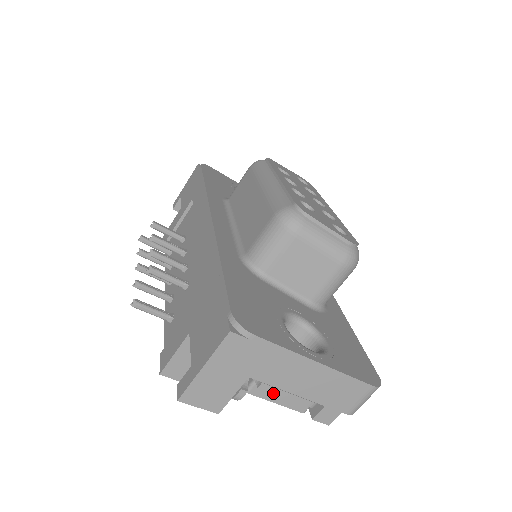
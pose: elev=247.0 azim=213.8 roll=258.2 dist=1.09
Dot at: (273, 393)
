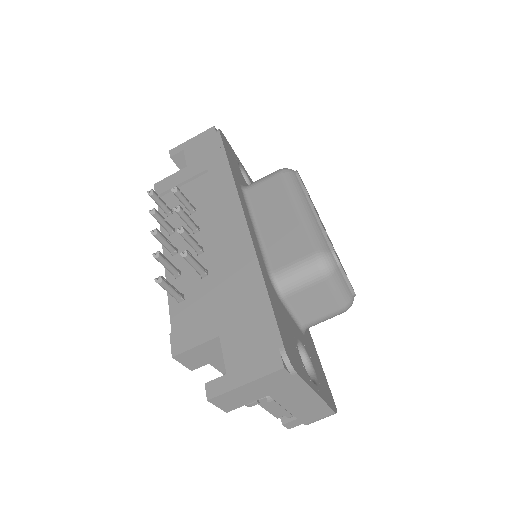
Dot at: (274, 407)
